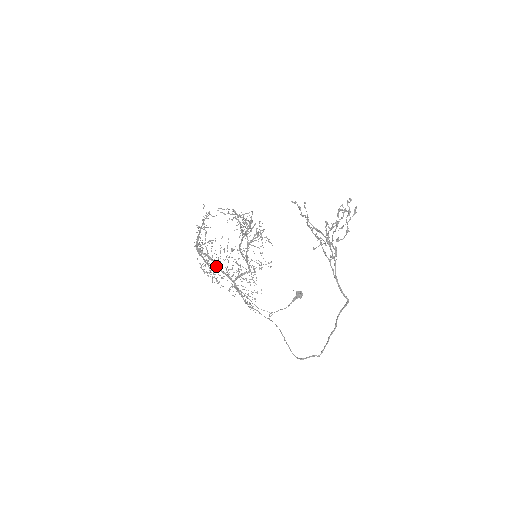
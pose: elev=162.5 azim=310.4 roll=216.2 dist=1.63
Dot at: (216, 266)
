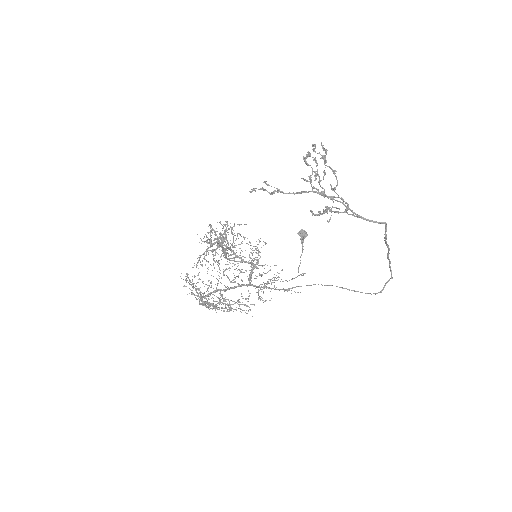
Dot at: (224, 291)
